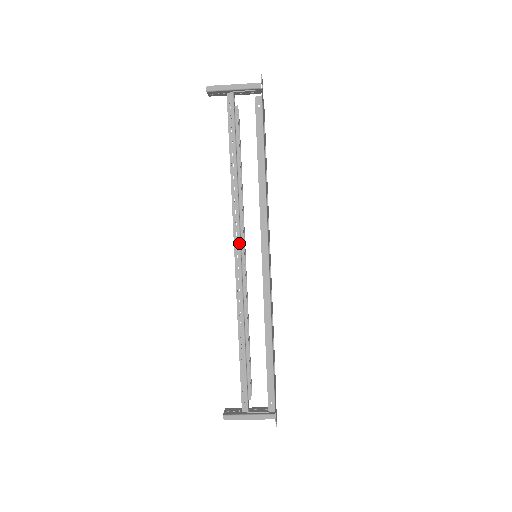
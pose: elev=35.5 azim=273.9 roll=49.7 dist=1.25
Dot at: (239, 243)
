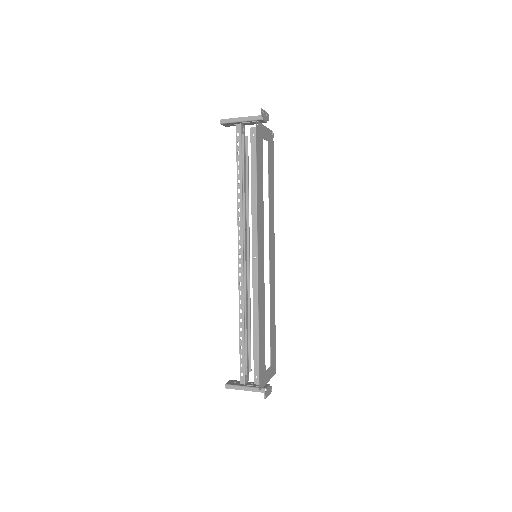
Dot at: (242, 245)
